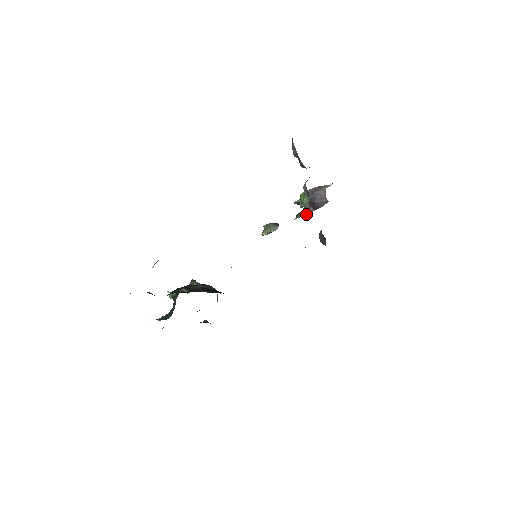
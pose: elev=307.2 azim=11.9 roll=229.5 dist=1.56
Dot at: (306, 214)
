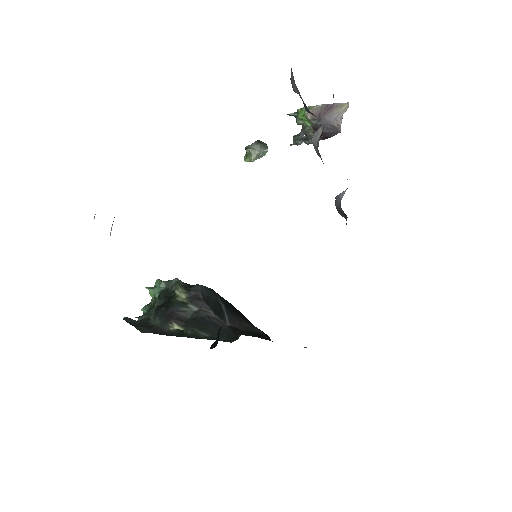
Dot at: (308, 143)
